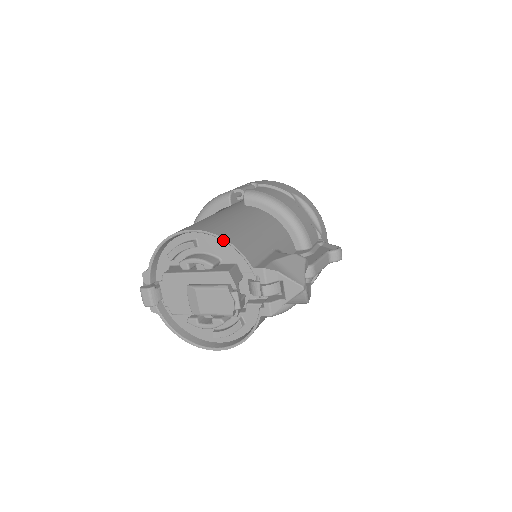
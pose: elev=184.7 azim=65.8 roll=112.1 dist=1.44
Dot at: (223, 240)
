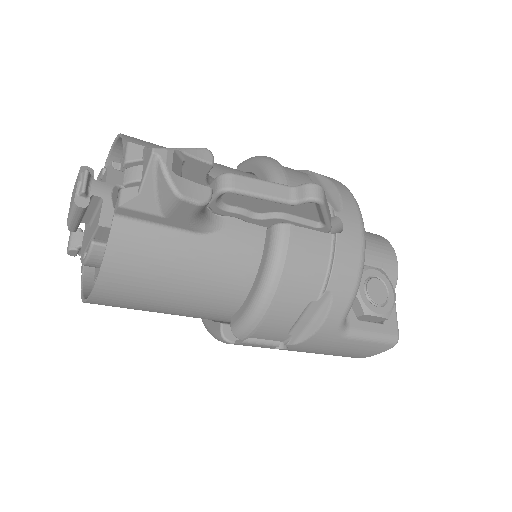
Dot at: (119, 136)
